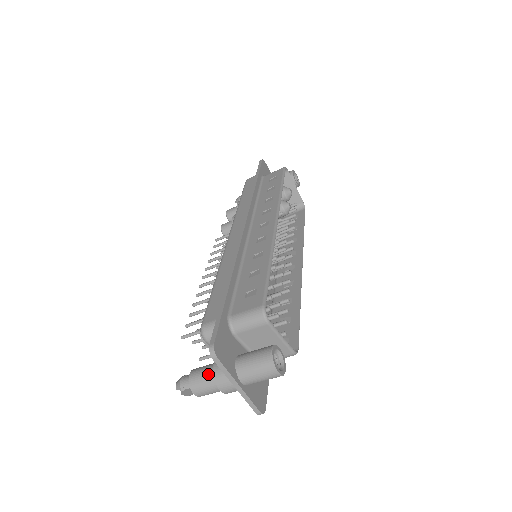
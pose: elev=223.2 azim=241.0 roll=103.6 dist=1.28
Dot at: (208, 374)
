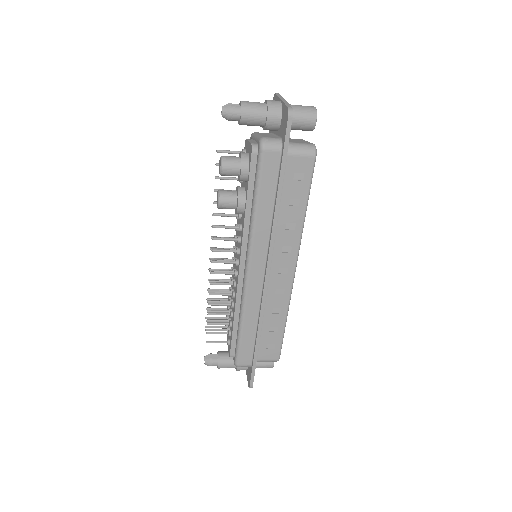
Dot at: occluded
